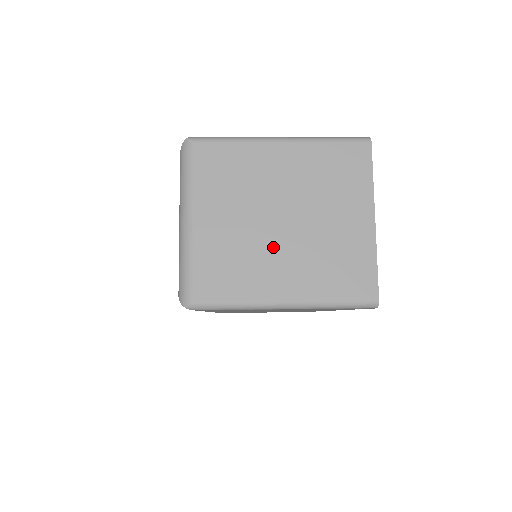
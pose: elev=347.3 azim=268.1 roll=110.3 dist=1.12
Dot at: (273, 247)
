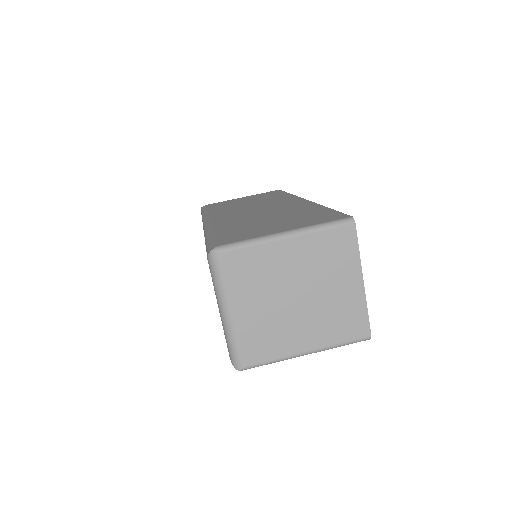
Dot at: (293, 318)
